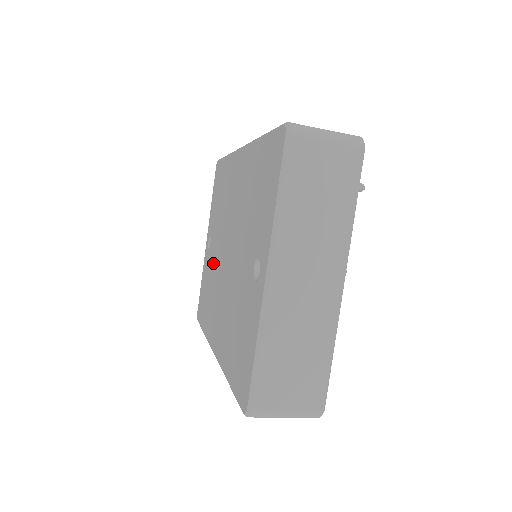
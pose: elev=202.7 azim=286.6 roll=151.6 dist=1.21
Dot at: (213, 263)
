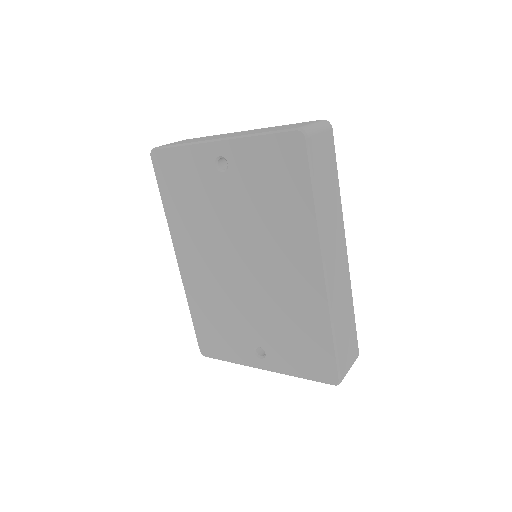
Dot at: (216, 209)
